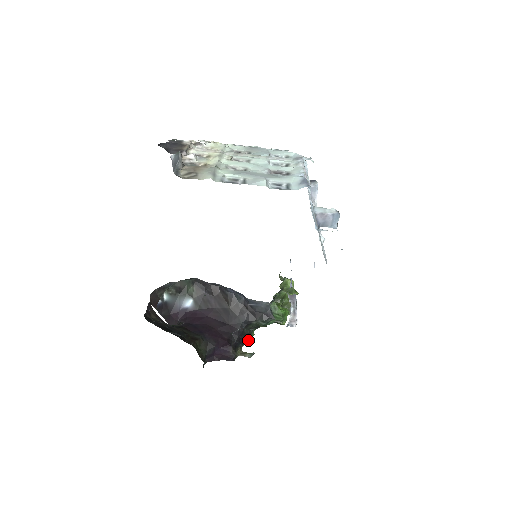
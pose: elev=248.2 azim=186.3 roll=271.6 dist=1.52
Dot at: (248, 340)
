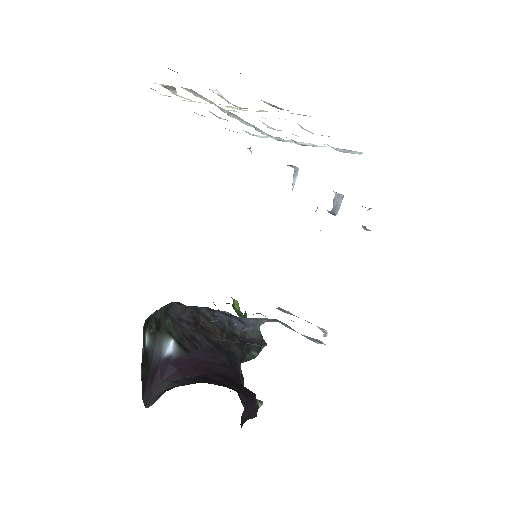
Dot at: occluded
